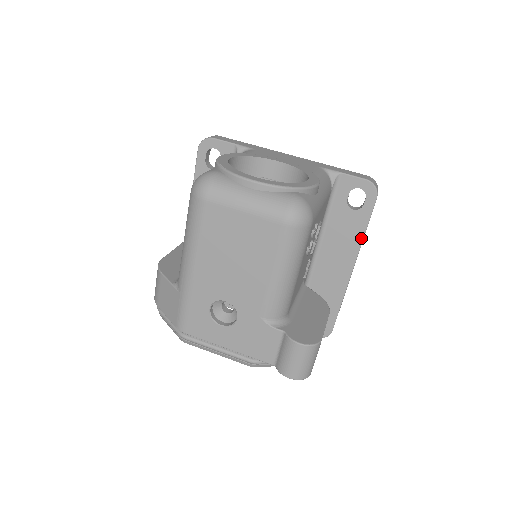
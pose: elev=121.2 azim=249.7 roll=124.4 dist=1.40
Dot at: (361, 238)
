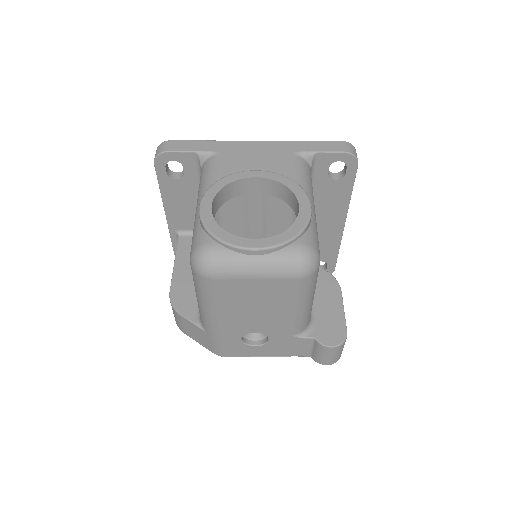
Dot at: (348, 200)
